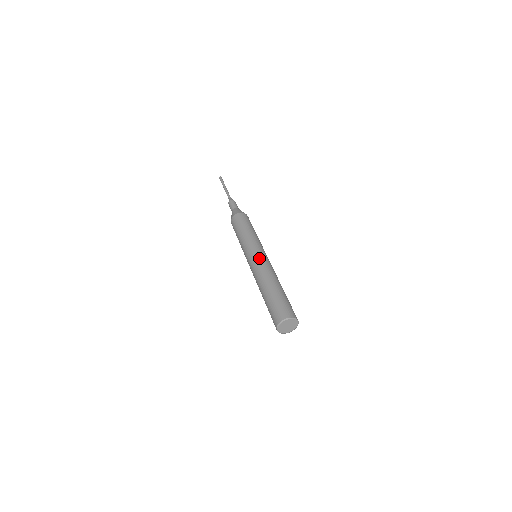
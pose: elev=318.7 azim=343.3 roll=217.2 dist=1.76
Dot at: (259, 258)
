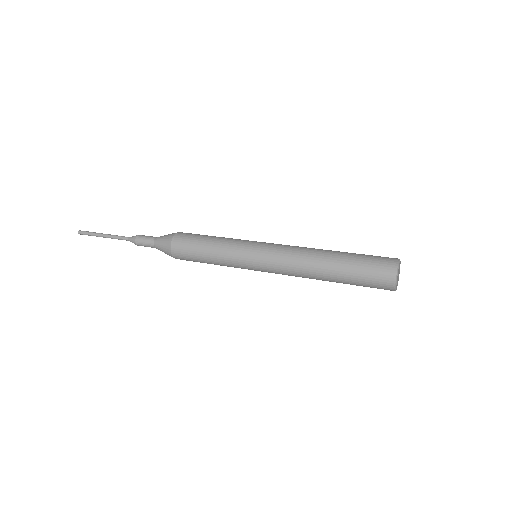
Dot at: (277, 244)
